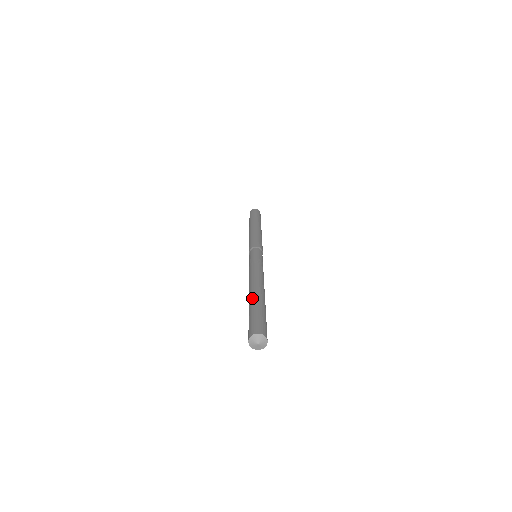
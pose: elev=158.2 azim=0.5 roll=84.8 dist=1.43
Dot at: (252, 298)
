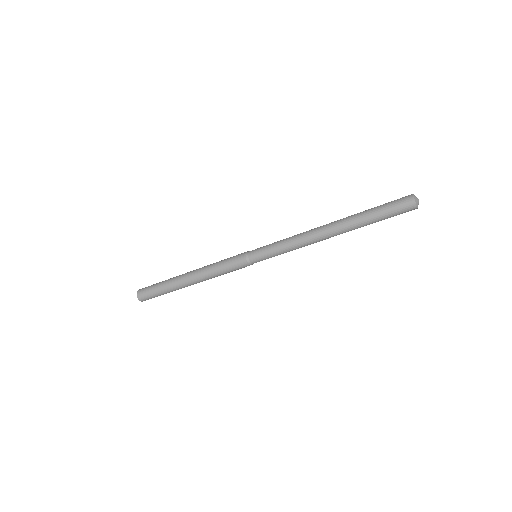
Dot at: occluded
